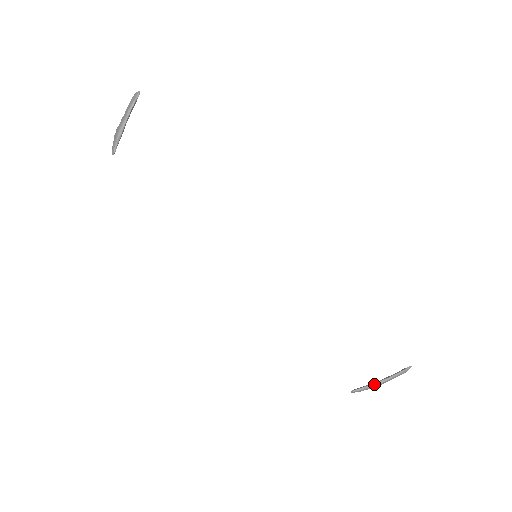
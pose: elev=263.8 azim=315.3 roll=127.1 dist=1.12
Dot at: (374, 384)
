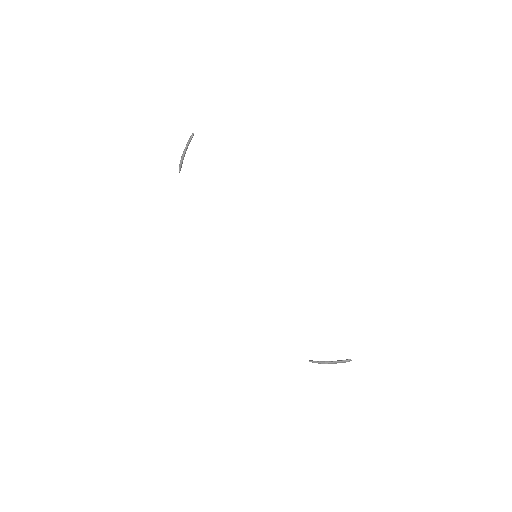
Dot at: (322, 362)
